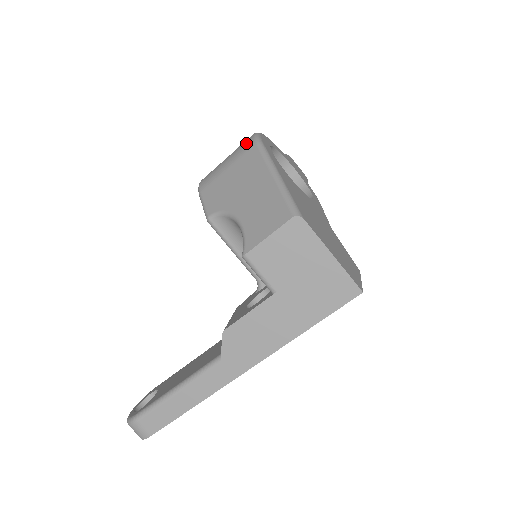
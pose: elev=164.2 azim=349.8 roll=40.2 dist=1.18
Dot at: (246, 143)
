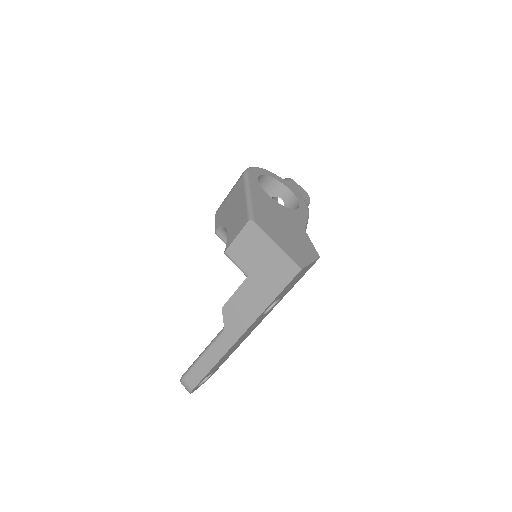
Dot at: (240, 176)
